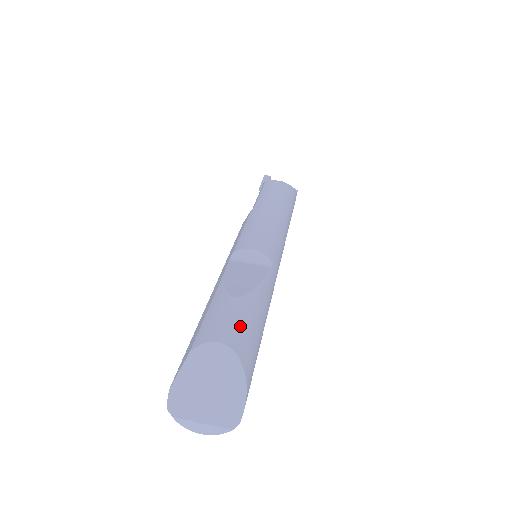
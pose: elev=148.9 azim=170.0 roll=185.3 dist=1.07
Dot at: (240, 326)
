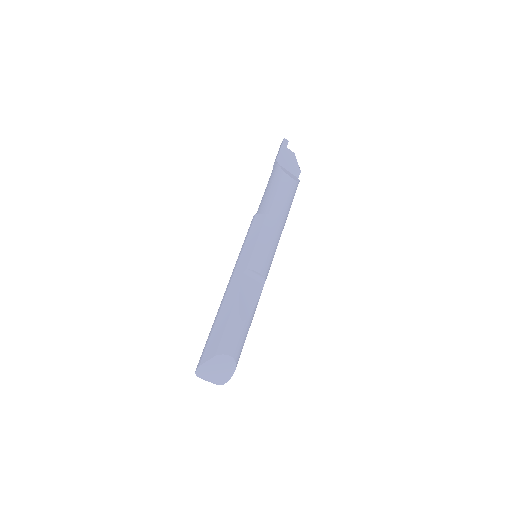
Dot at: (241, 343)
